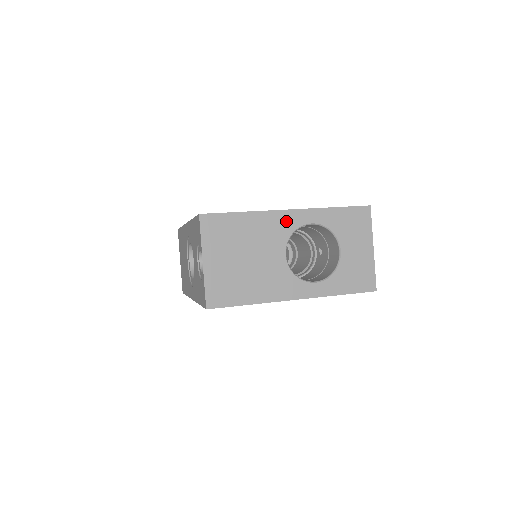
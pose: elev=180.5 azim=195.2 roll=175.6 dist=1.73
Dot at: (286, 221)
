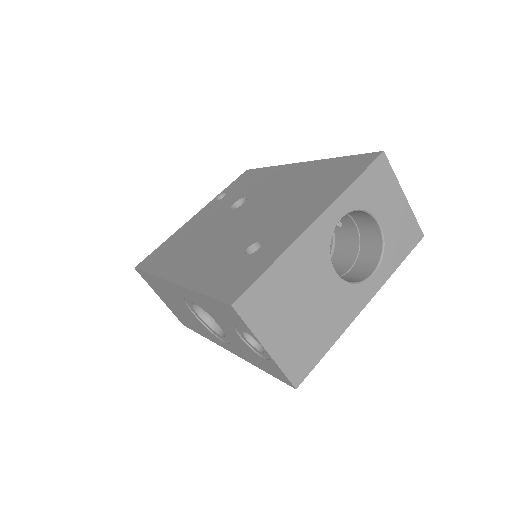
Dot at: (318, 236)
